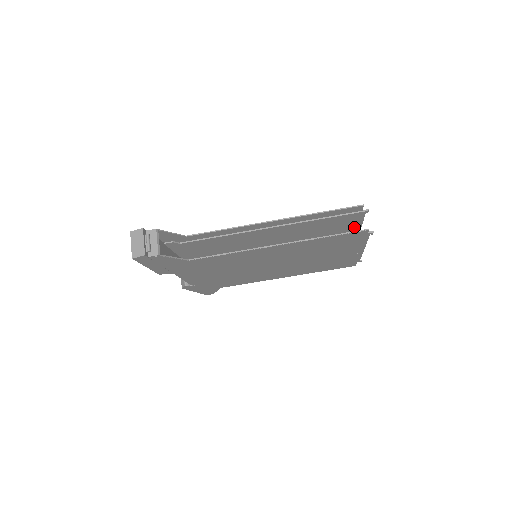
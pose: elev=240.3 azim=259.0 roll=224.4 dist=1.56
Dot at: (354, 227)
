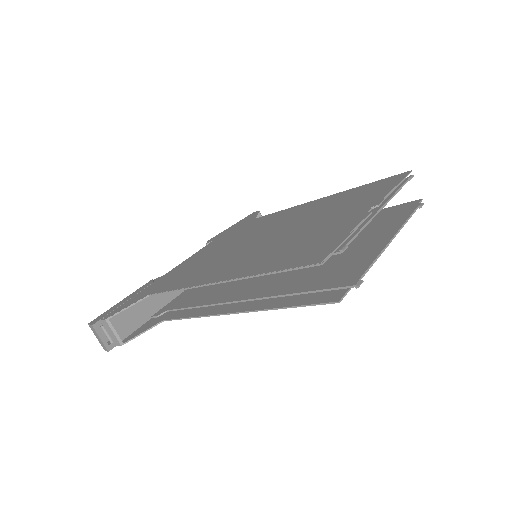
Dot at: occluded
